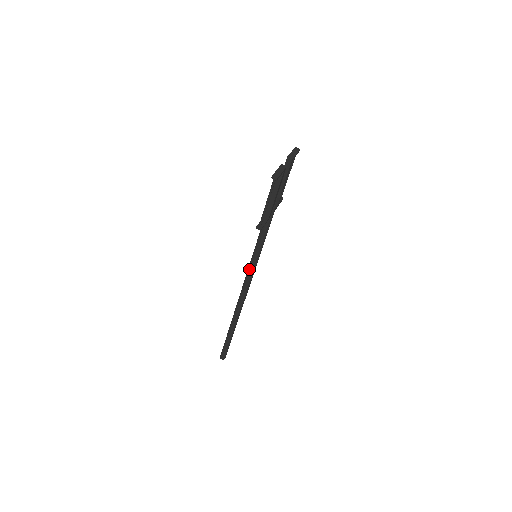
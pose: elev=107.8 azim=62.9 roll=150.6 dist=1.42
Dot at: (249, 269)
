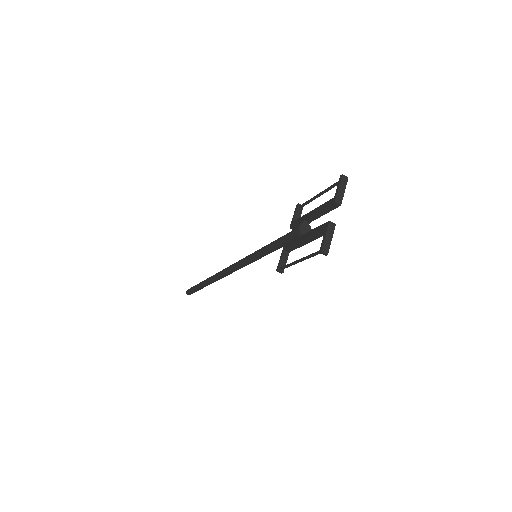
Dot at: (244, 263)
